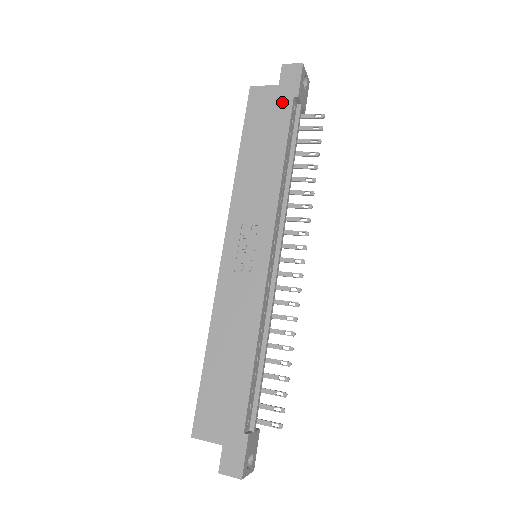
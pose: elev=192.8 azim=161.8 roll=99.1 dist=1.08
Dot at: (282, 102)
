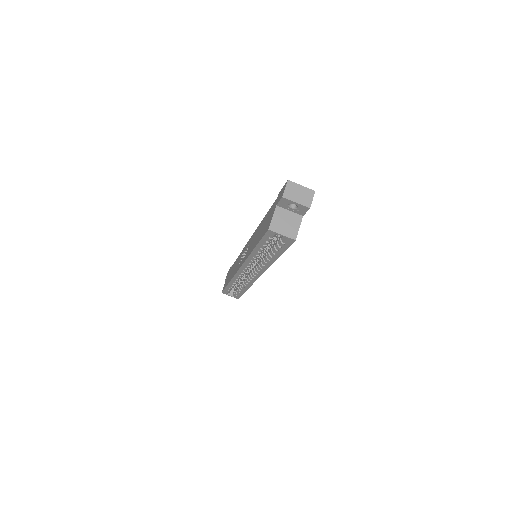
Dot at: occluded
